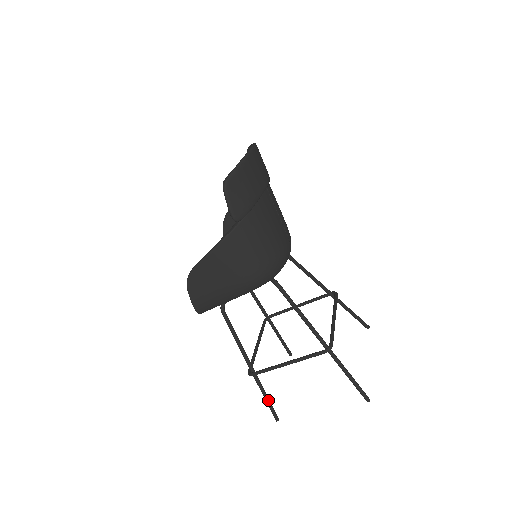
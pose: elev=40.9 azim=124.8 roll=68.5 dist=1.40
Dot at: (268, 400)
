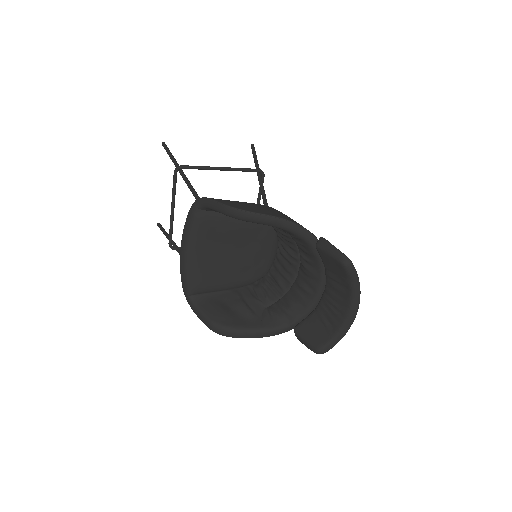
Dot at: occluded
